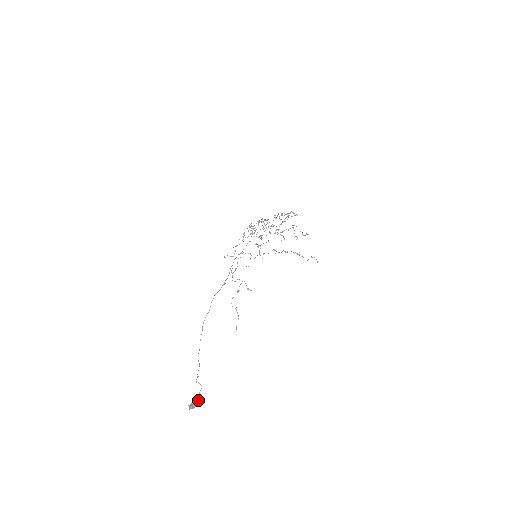
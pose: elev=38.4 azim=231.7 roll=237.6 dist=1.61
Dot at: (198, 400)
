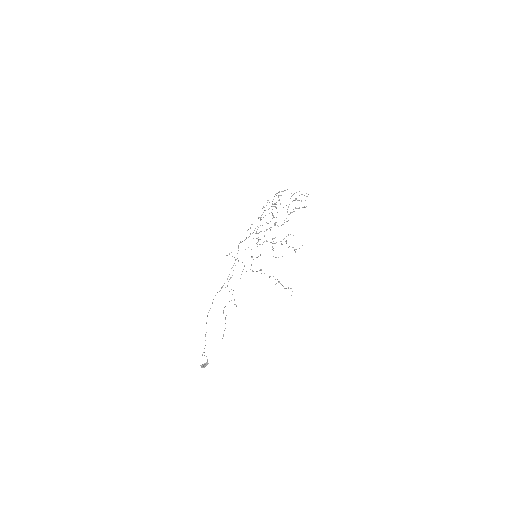
Dot at: (207, 363)
